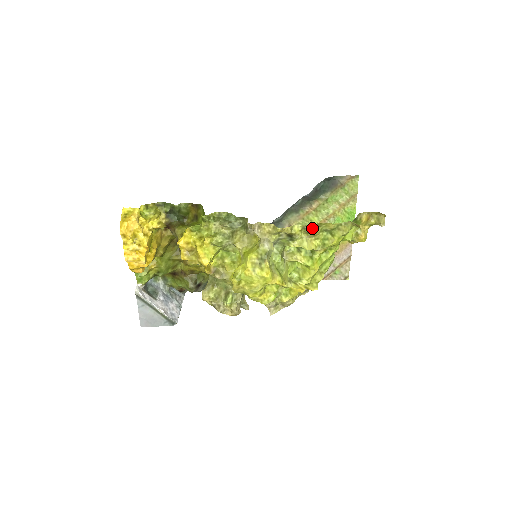
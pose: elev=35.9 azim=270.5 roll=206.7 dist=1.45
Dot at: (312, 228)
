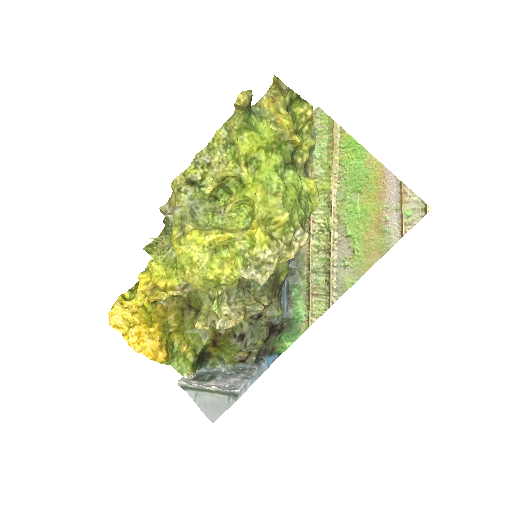
Dot at: (205, 156)
